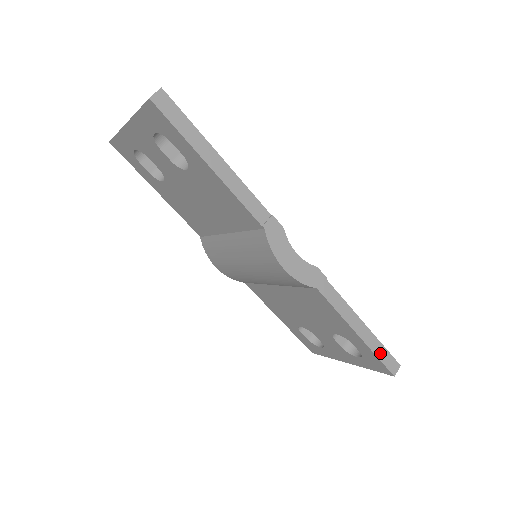
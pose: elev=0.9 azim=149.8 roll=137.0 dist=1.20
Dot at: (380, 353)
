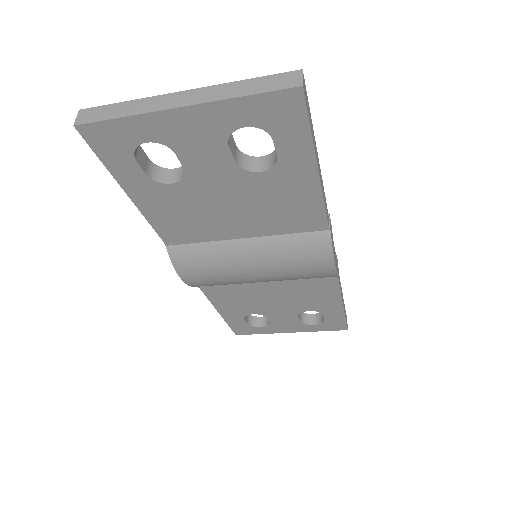
Dot at: (345, 315)
